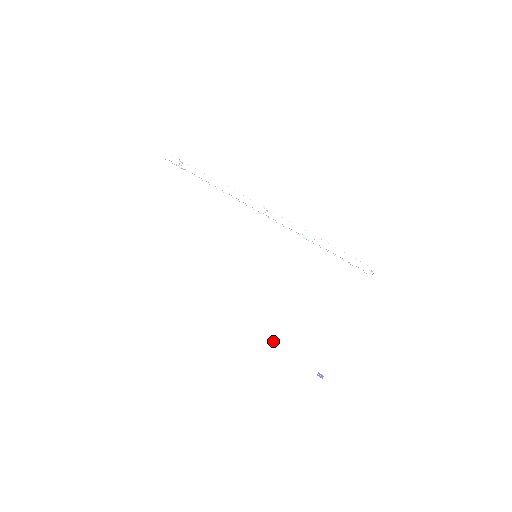
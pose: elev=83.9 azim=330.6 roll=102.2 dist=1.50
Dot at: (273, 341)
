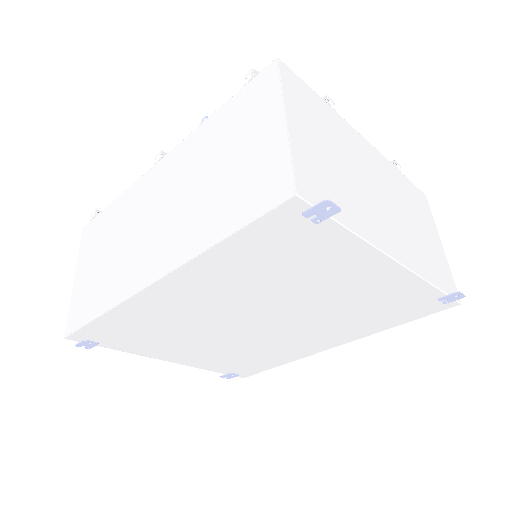
Dot at: (226, 224)
